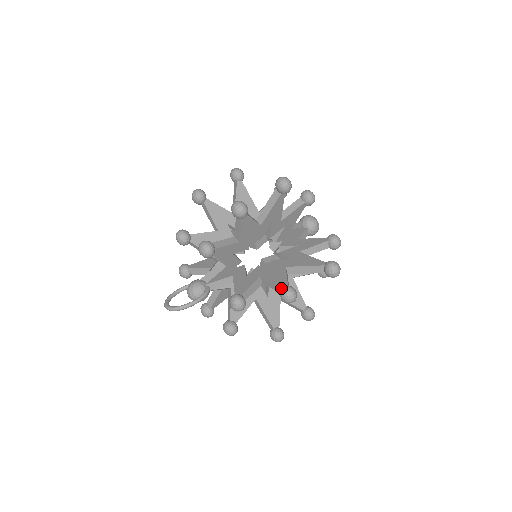
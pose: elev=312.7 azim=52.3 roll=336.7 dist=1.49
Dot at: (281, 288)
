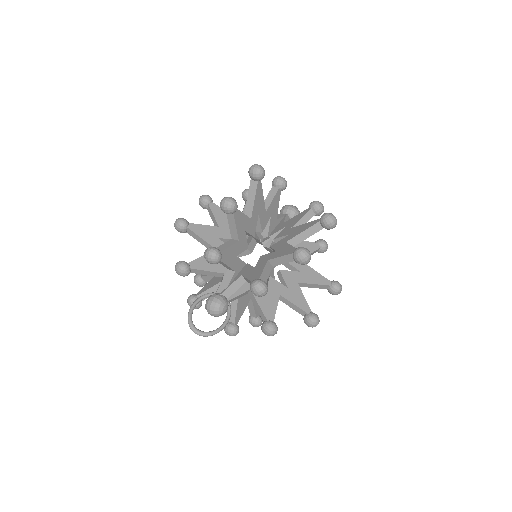
Dot at: (309, 316)
